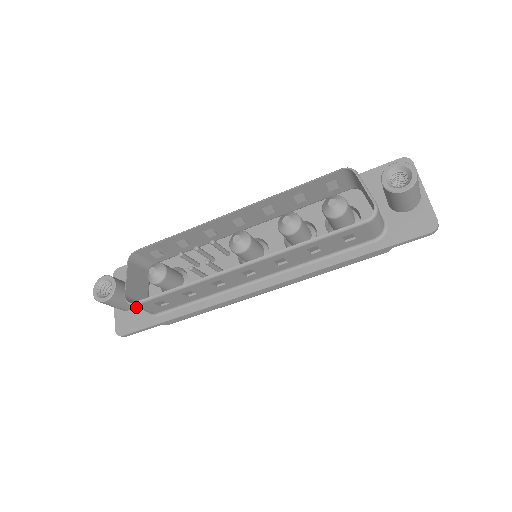
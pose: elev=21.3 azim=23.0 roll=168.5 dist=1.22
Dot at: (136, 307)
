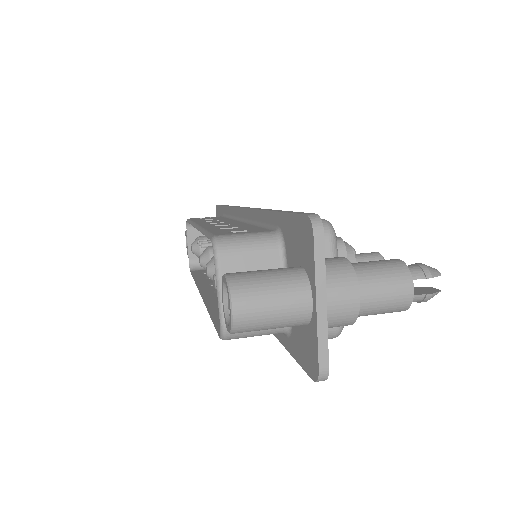
Dot at: occluded
